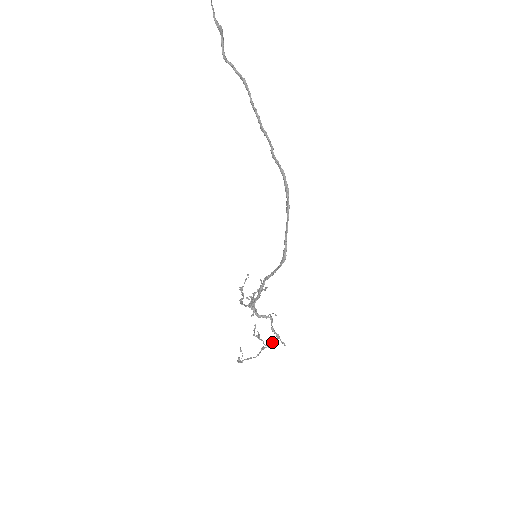
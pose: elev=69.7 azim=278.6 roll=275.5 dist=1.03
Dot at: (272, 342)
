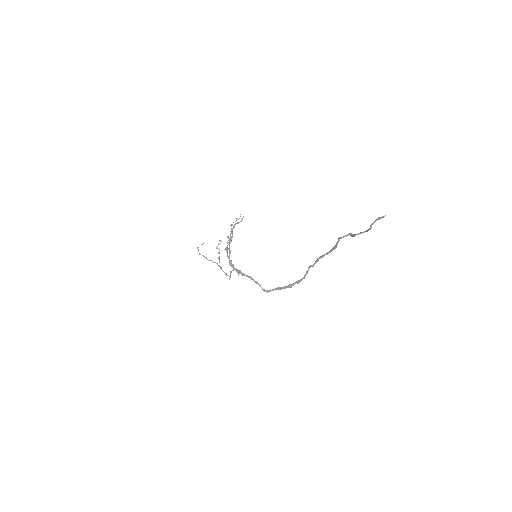
Dot at: occluded
